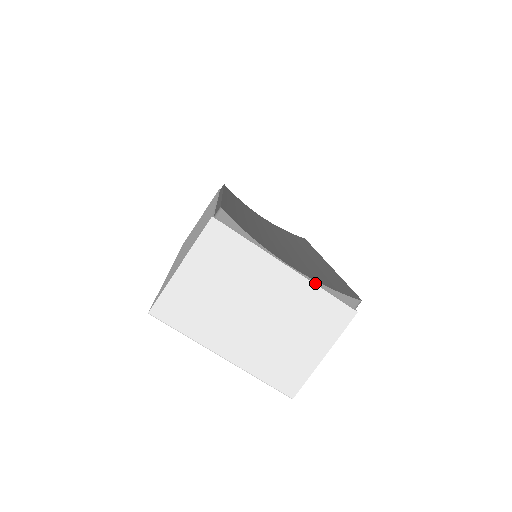
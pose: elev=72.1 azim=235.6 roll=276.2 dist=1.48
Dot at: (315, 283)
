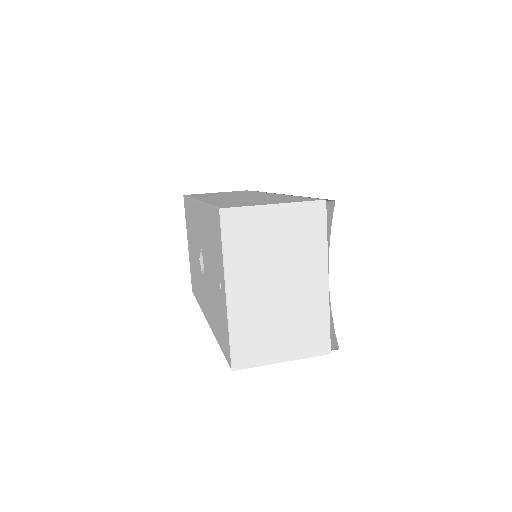
Dot at: (329, 308)
